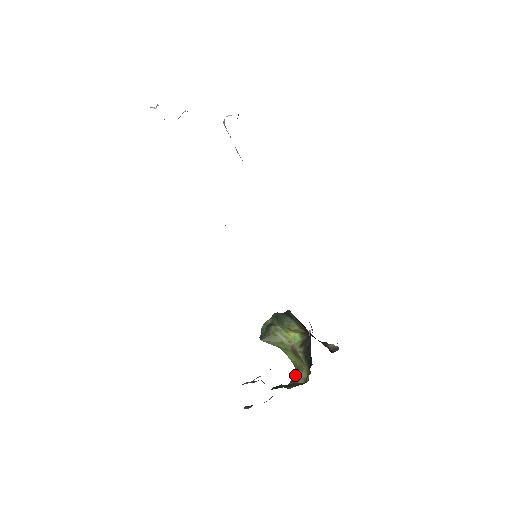
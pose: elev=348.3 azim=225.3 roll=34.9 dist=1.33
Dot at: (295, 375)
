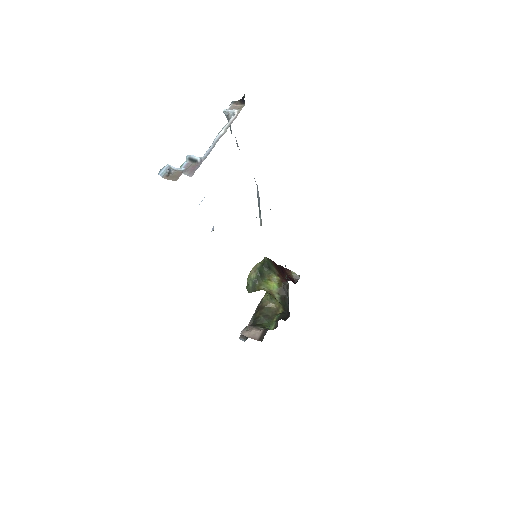
Dot at: (267, 298)
